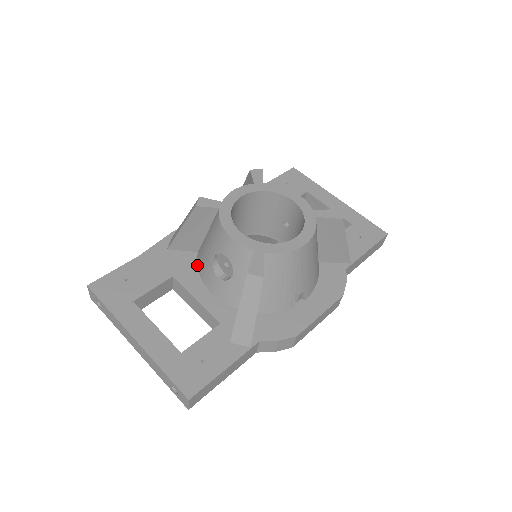
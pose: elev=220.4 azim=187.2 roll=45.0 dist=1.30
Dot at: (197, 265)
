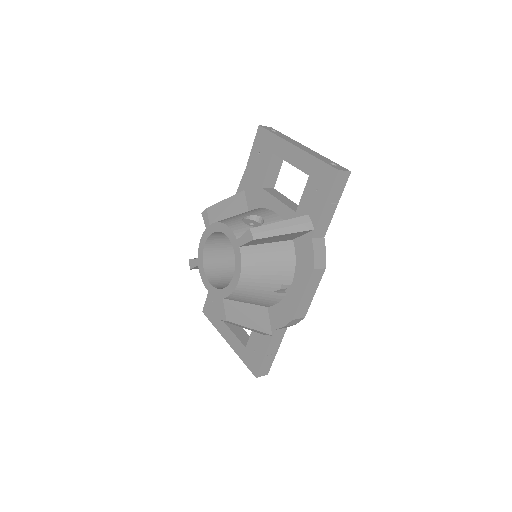
Dot at: occluded
